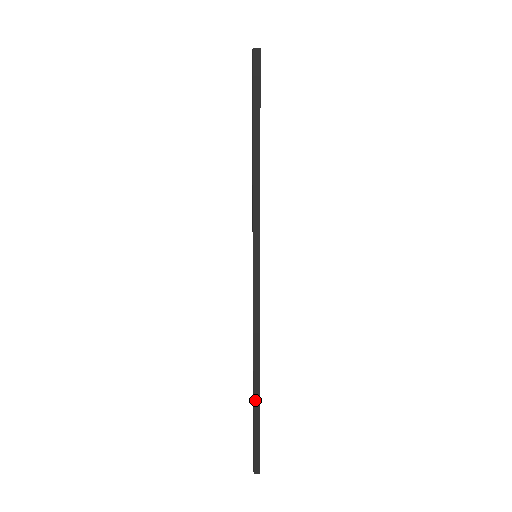
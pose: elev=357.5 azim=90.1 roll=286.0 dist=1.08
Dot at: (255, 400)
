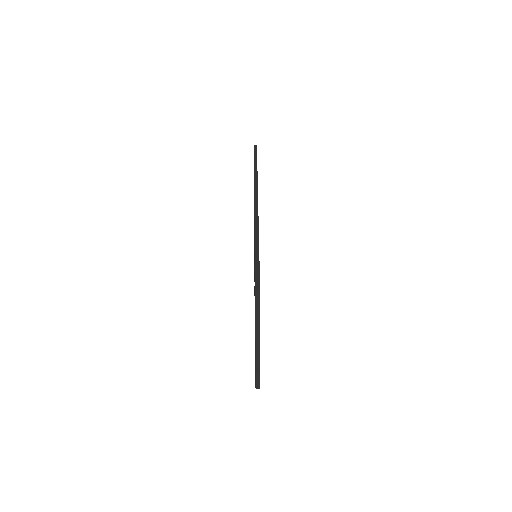
Dot at: occluded
